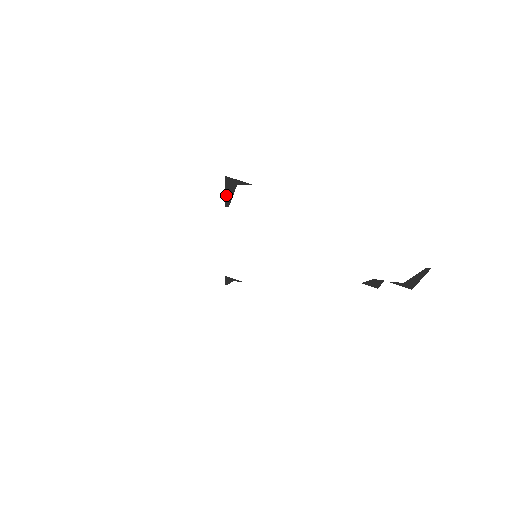
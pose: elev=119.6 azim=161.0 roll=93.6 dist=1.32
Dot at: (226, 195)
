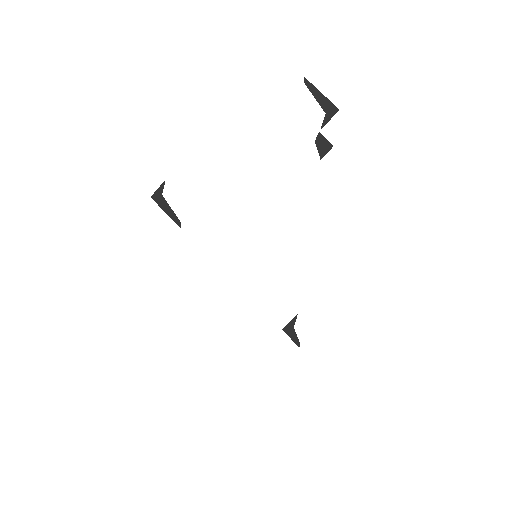
Dot at: (169, 214)
